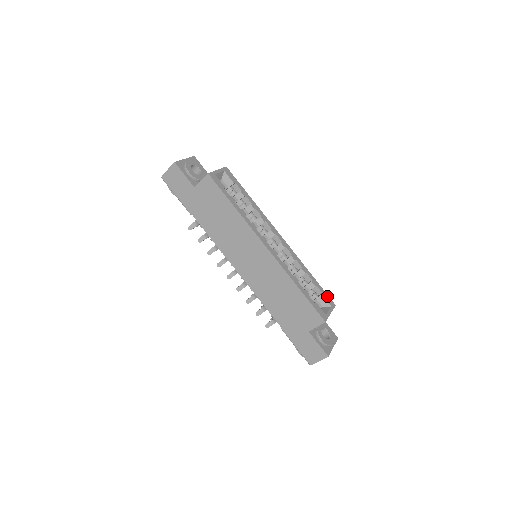
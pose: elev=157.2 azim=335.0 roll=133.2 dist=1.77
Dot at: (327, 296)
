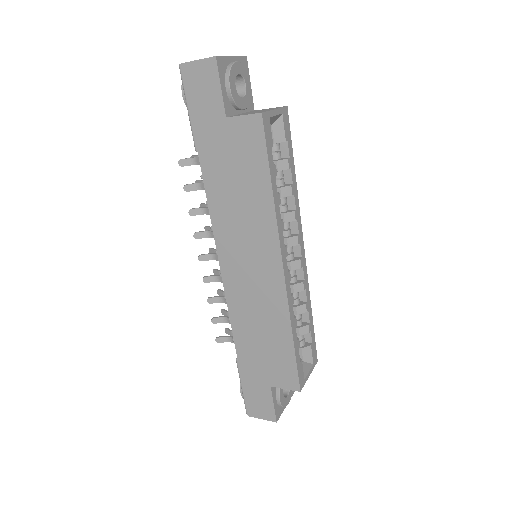
Dot at: (315, 347)
